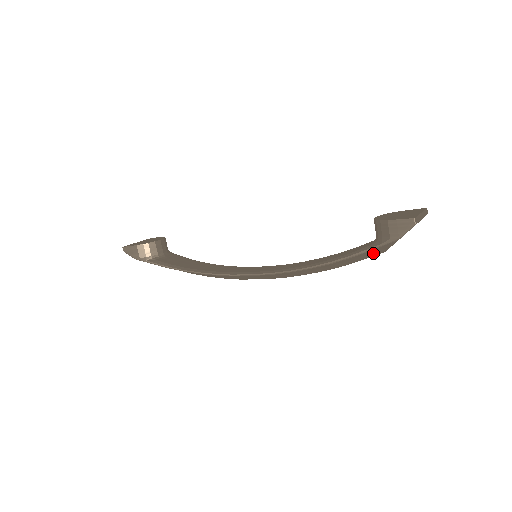
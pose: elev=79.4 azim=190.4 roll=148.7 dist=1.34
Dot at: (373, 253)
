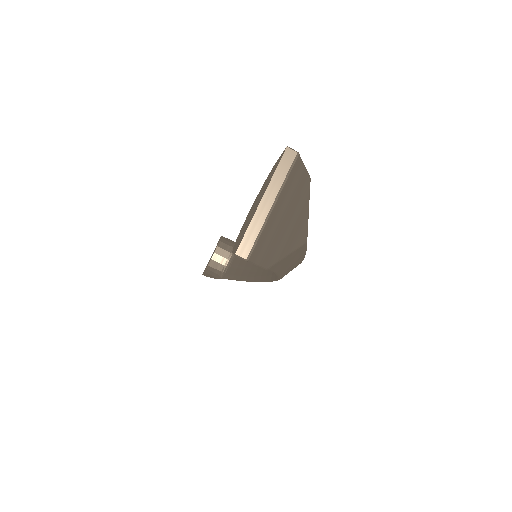
Dot at: (293, 257)
